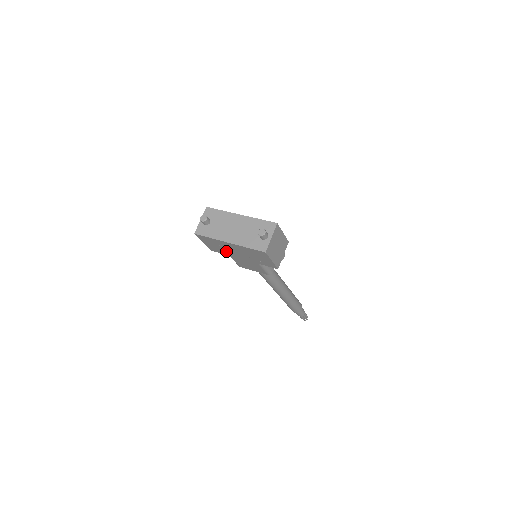
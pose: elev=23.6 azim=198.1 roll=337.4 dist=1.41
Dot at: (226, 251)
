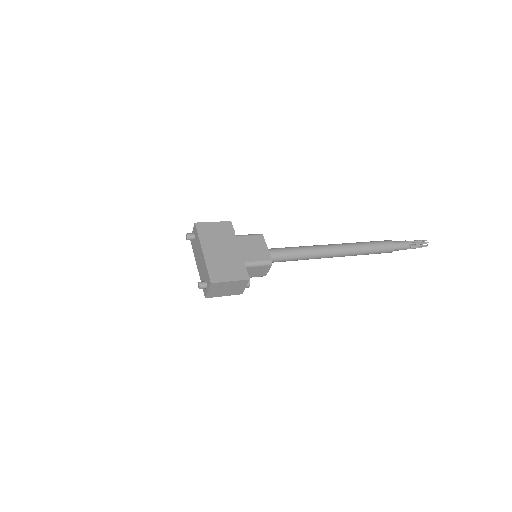
Dot at: occluded
